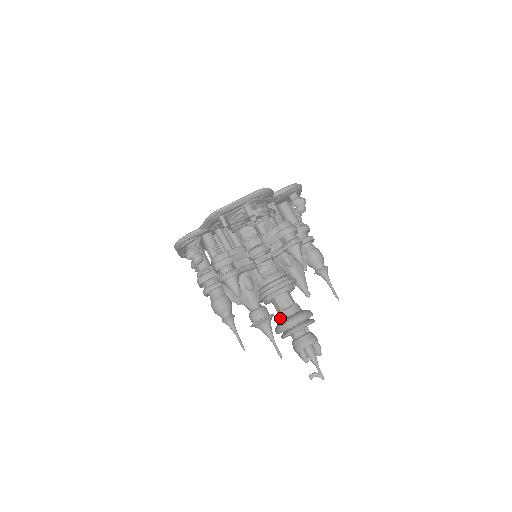
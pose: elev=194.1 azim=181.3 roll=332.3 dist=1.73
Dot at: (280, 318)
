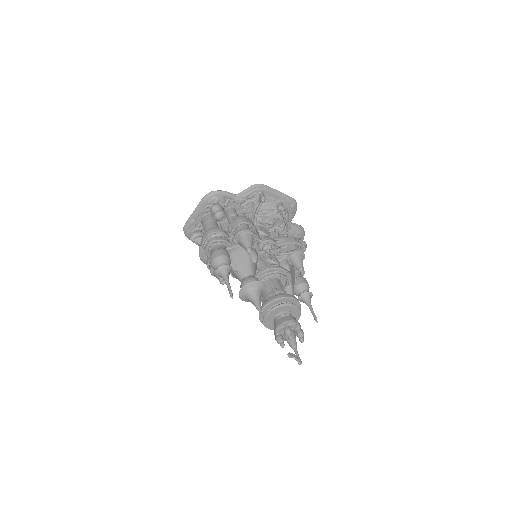
Dot at: (272, 296)
